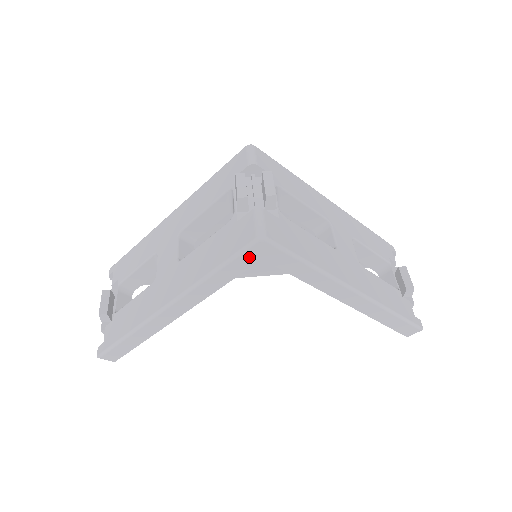
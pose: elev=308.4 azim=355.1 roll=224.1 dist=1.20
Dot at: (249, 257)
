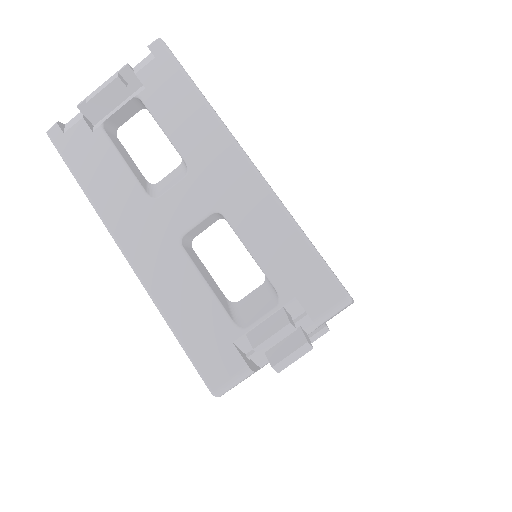
Dot at: occluded
